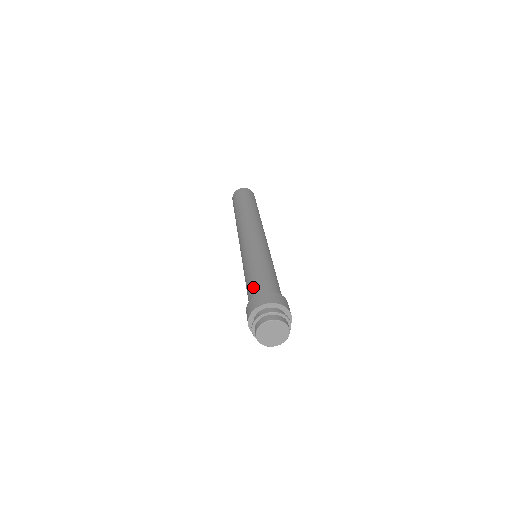
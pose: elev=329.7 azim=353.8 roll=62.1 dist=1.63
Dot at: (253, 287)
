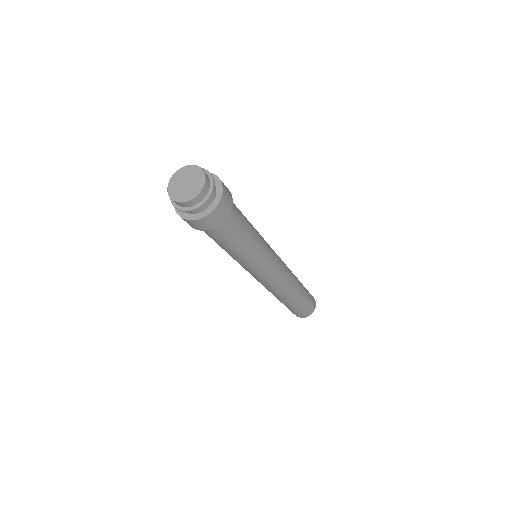
Dot at: occluded
